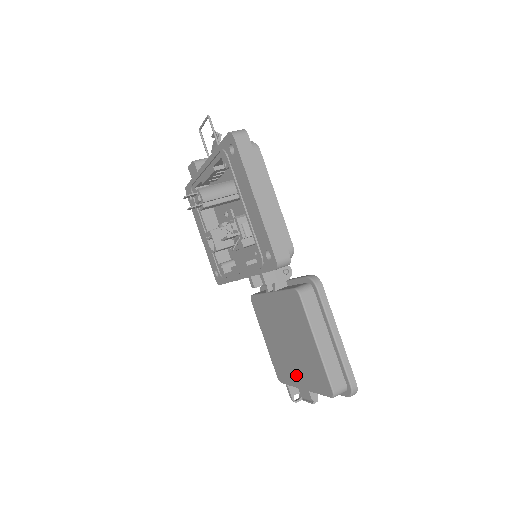
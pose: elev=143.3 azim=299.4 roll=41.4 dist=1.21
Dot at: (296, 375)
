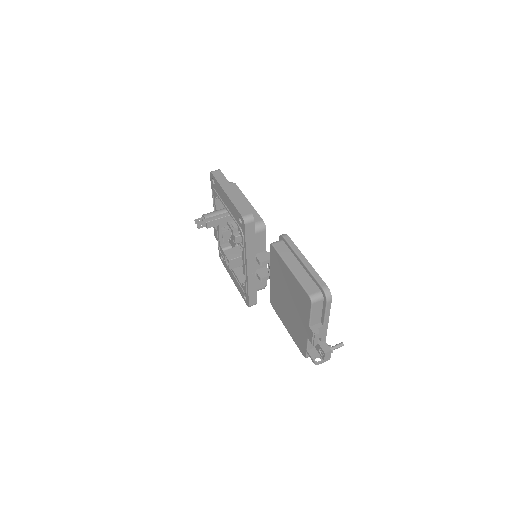
Dot at: (302, 326)
